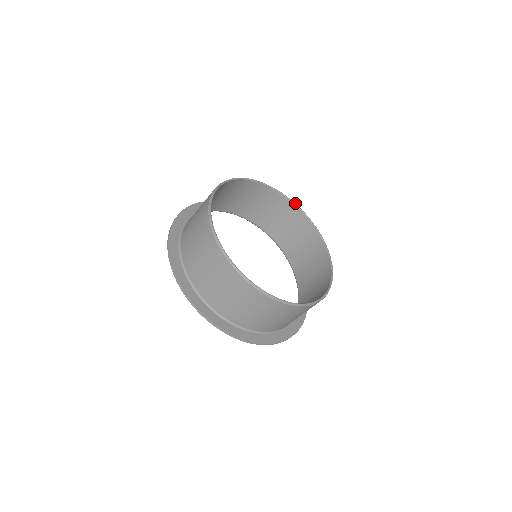
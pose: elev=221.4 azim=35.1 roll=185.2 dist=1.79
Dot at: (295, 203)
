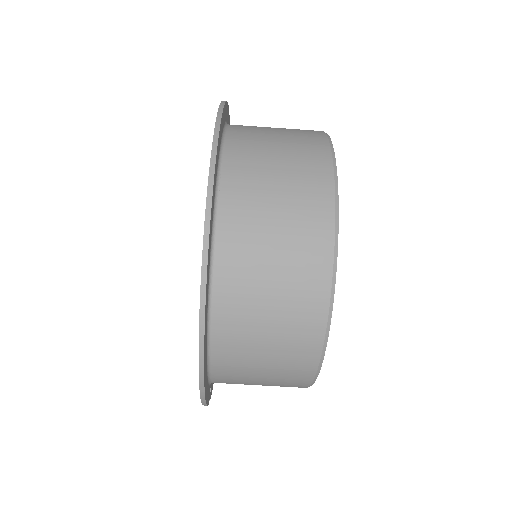
Dot at: occluded
